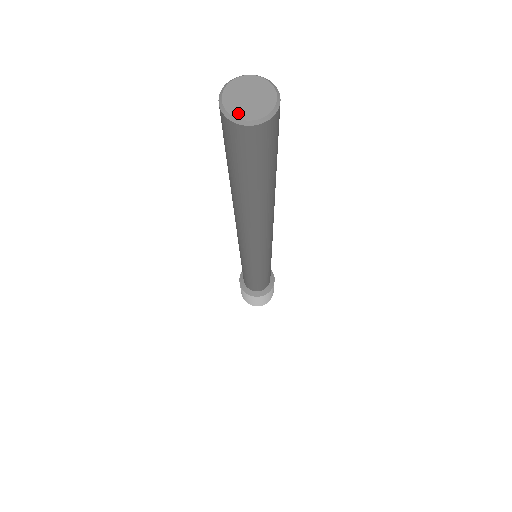
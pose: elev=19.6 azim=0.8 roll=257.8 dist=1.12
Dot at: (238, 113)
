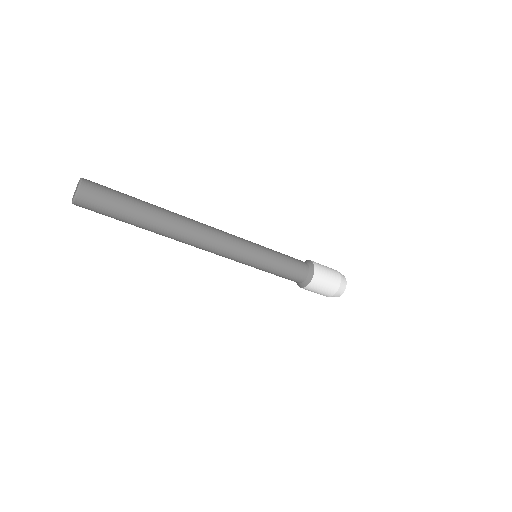
Dot at: (73, 199)
